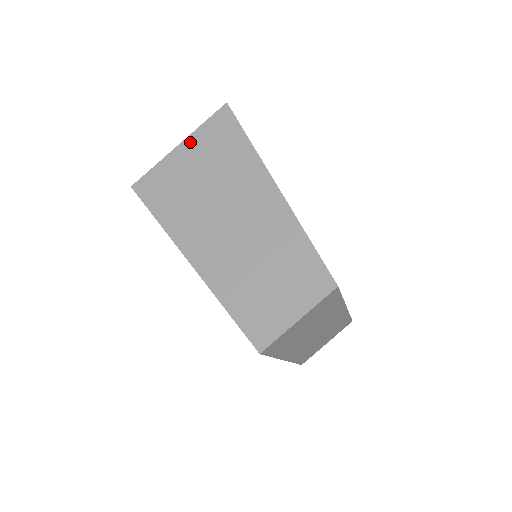
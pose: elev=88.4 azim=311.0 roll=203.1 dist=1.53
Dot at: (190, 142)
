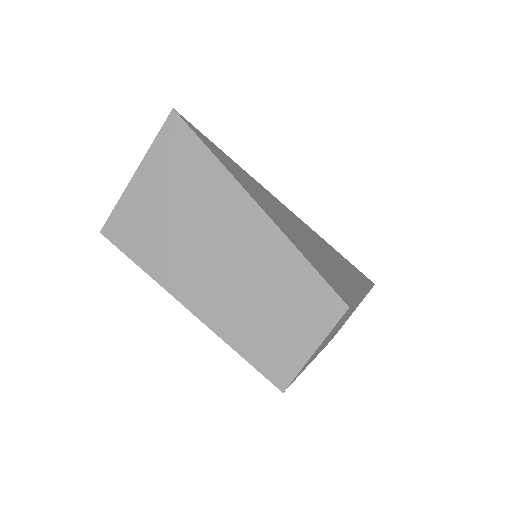
Dot at: (146, 167)
